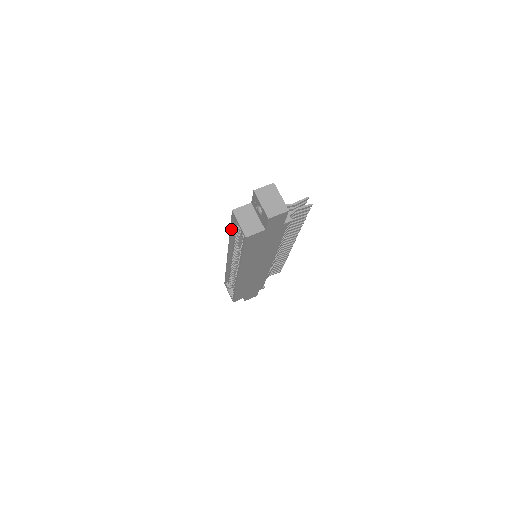
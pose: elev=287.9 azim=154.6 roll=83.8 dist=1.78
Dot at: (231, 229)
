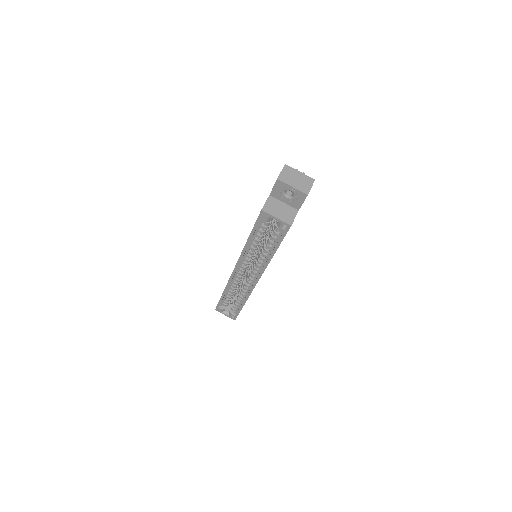
Dot at: (253, 234)
